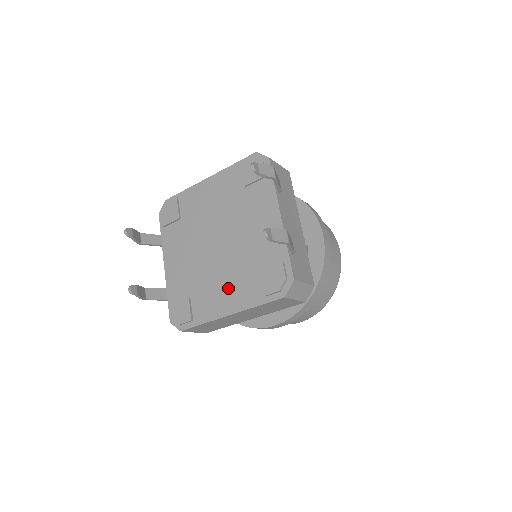
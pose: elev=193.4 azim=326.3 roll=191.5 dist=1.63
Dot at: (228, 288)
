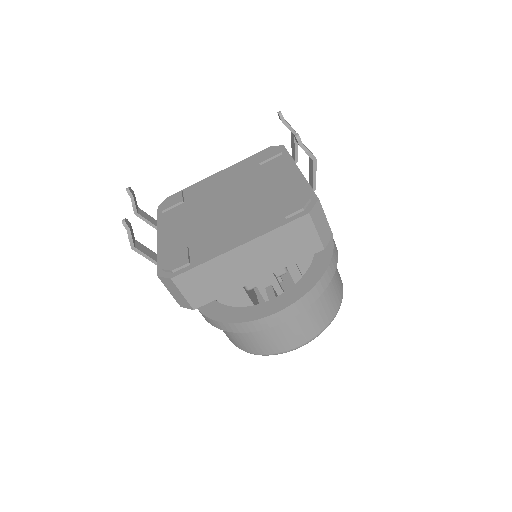
Dot at: (239, 227)
